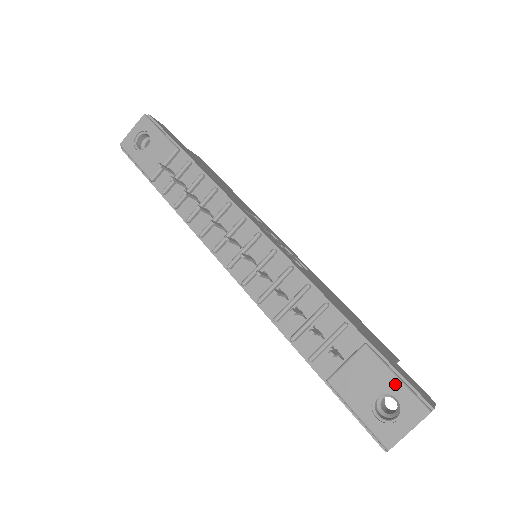
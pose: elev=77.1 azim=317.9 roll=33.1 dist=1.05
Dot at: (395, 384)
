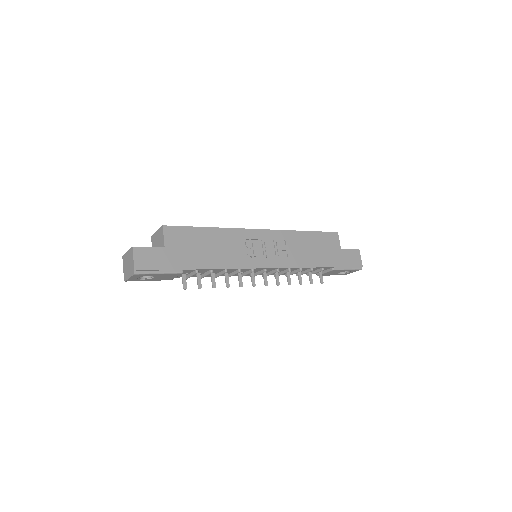
Dot at: occluded
